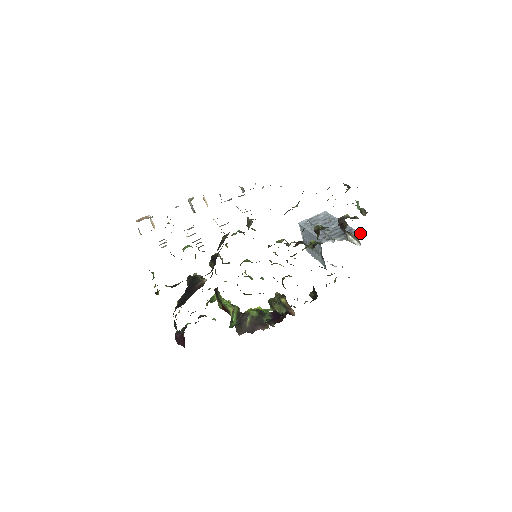
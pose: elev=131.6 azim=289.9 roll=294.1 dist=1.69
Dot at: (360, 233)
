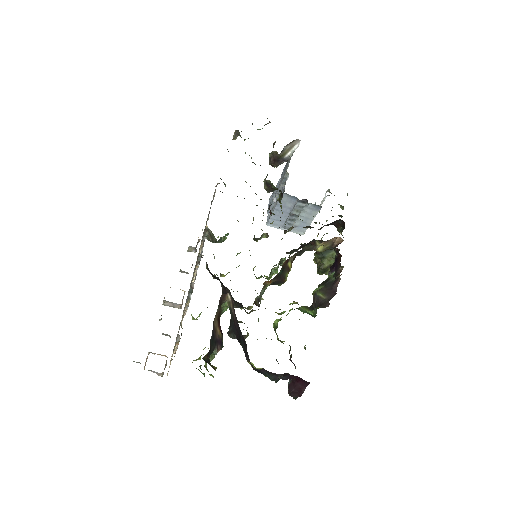
Dot at: occluded
